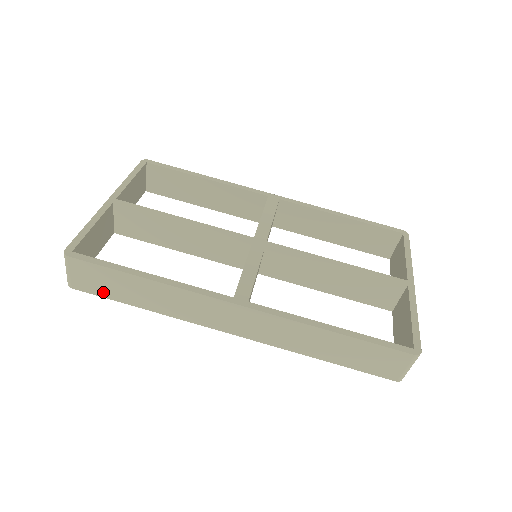
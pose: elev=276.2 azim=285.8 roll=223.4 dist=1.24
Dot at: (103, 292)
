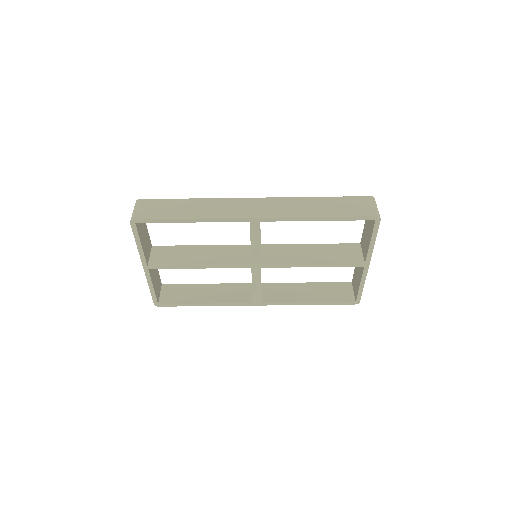
Dot at: occluded
